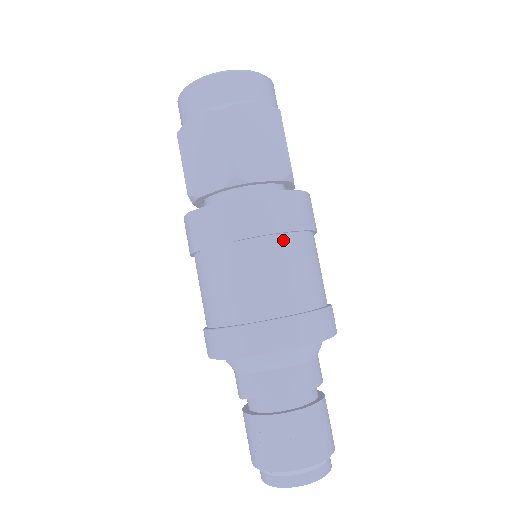
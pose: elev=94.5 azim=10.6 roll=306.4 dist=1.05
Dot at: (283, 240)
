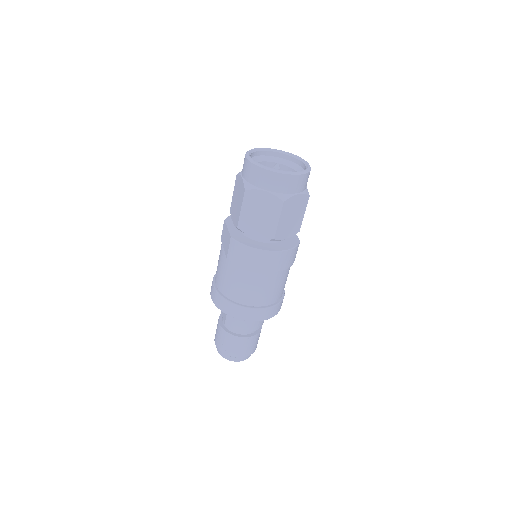
Dot at: (247, 271)
